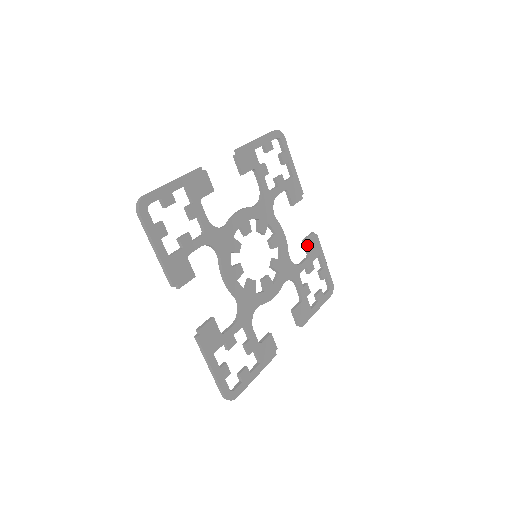
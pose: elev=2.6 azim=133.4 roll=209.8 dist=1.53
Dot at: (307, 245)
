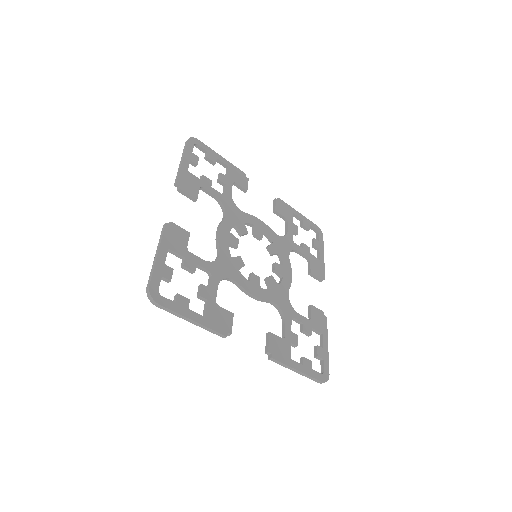
Dot at: (279, 213)
